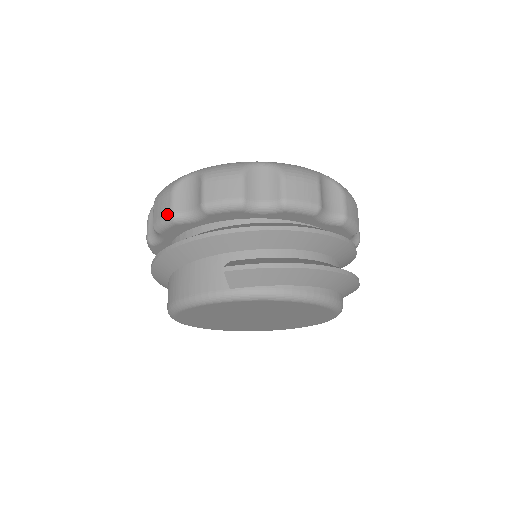
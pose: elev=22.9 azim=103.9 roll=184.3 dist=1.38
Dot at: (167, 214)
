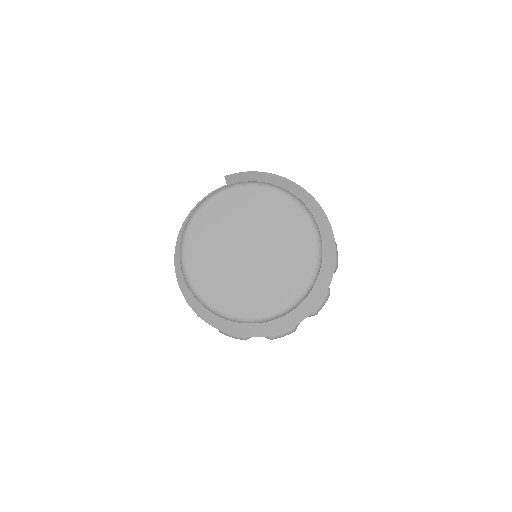
Dot at: occluded
